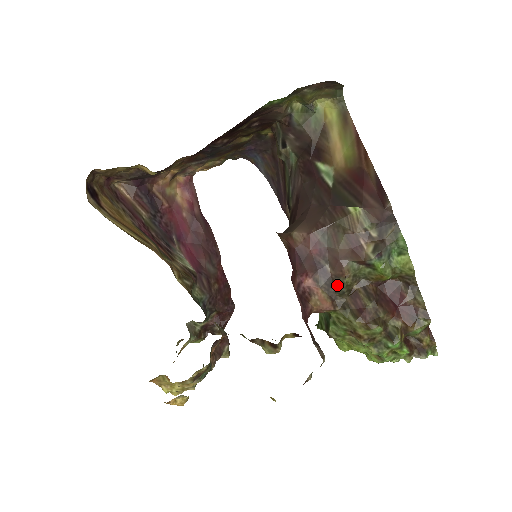
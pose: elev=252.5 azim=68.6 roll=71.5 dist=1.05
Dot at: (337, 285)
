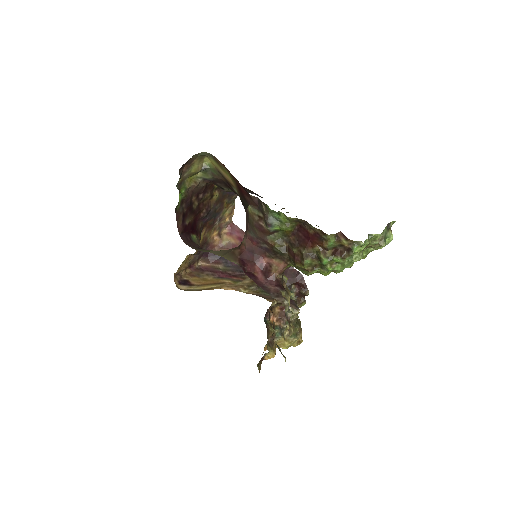
Dot at: (277, 252)
